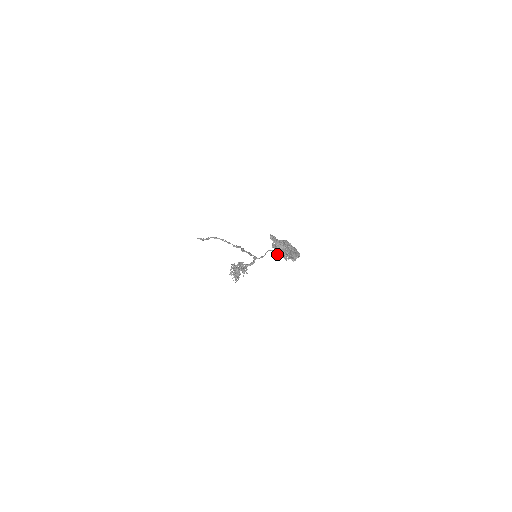
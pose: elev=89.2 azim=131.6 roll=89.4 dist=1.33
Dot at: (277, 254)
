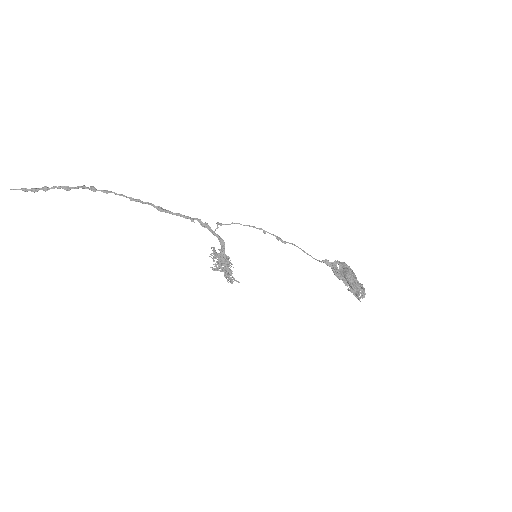
Dot at: occluded
